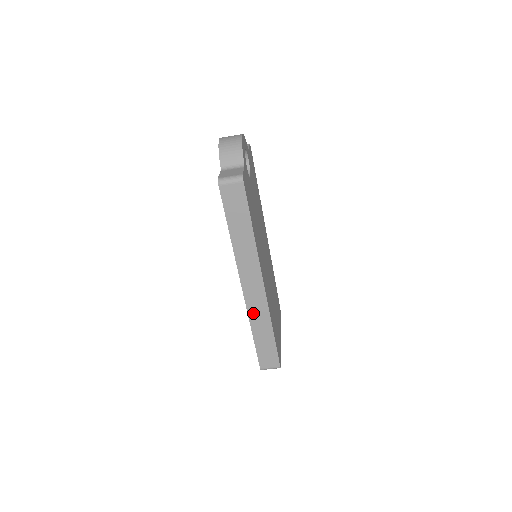
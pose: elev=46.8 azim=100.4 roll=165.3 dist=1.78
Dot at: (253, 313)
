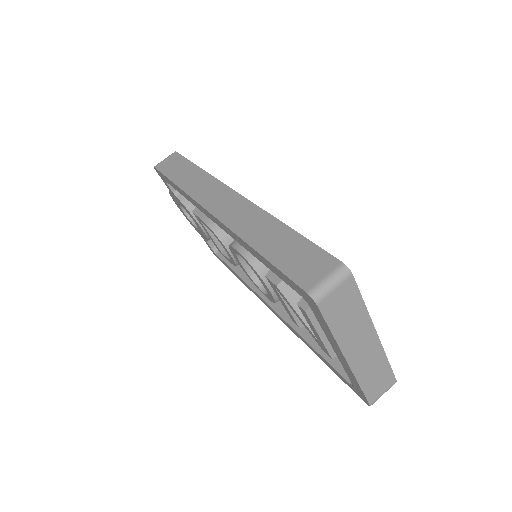
Dot at: (239, 225)
